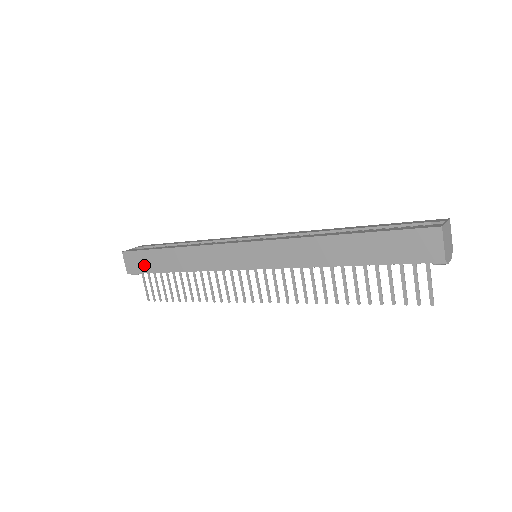
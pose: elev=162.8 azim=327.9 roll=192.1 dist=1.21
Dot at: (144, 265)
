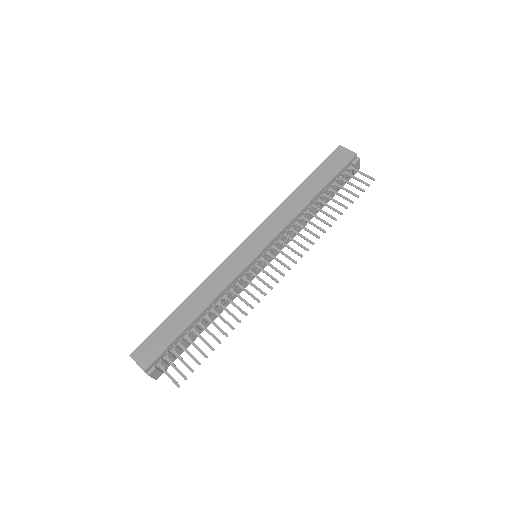
Dot at: (161, 343)
